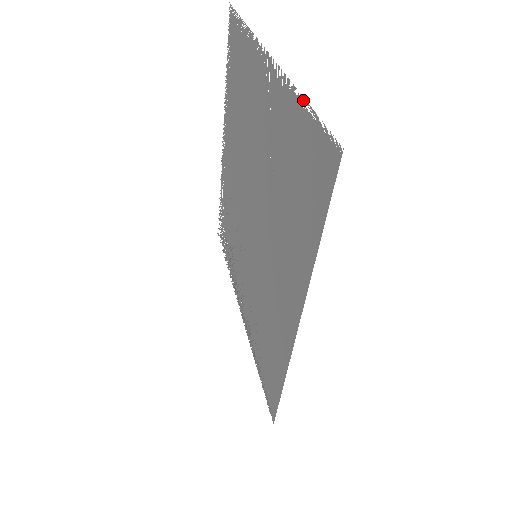
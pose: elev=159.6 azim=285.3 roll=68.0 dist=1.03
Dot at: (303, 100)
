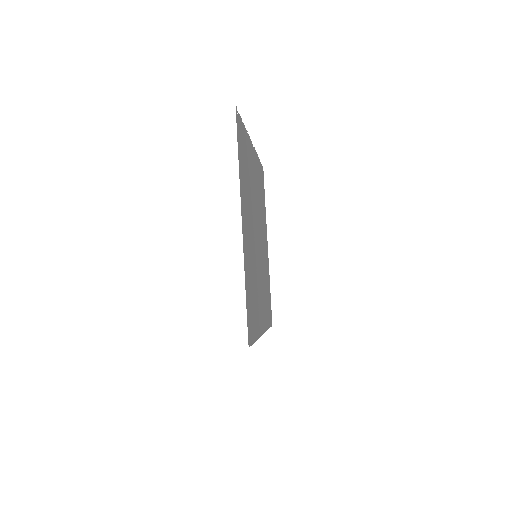
Dot at: occluded
